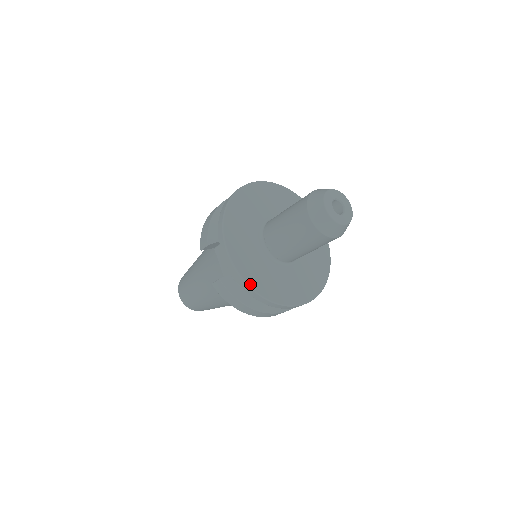
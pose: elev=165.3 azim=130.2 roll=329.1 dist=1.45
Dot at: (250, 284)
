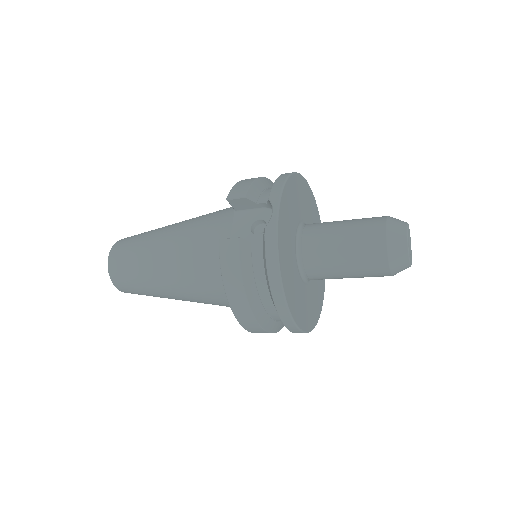
Dot at: (280, 261)
